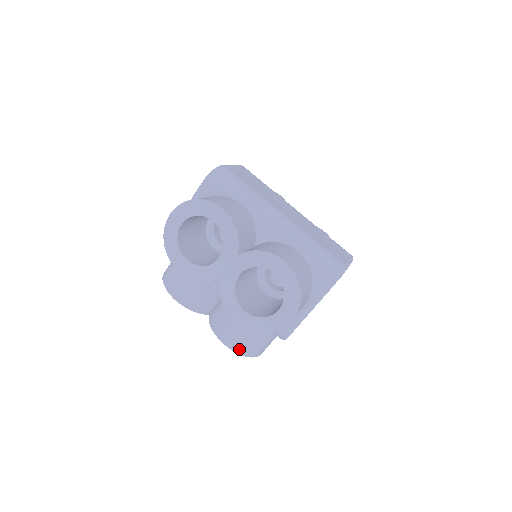
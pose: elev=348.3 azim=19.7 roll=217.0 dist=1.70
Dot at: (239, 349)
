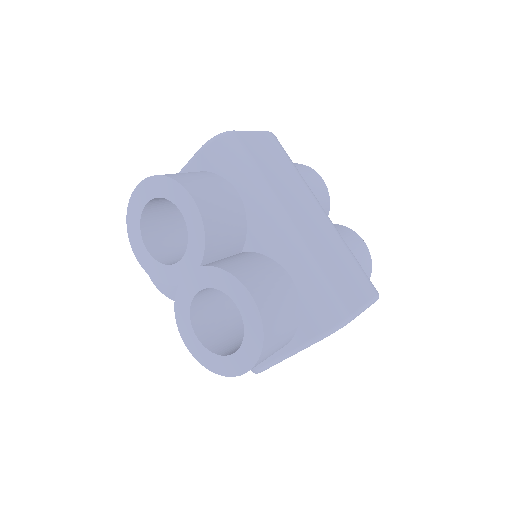
Dot at: occluded
